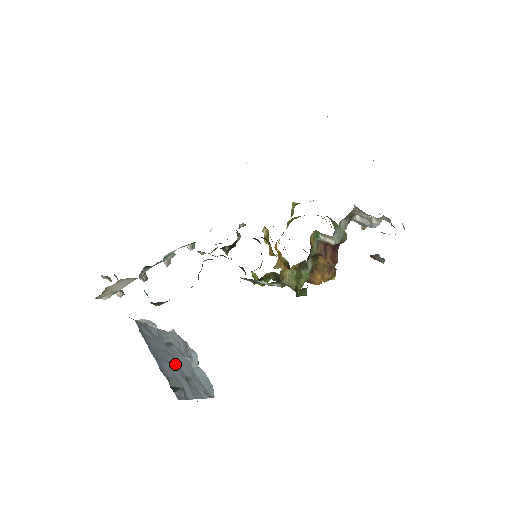
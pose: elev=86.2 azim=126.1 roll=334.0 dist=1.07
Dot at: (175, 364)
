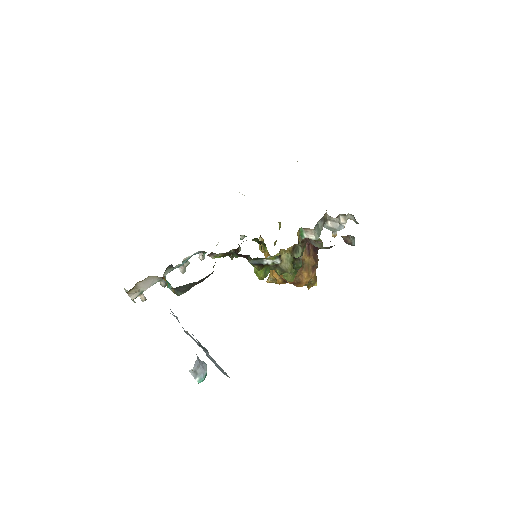
Dot at: occluded
